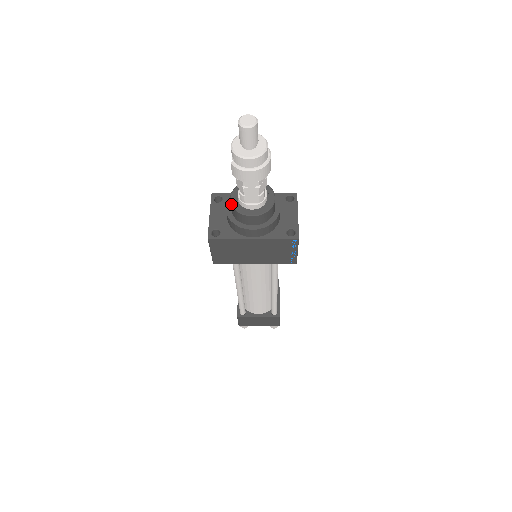
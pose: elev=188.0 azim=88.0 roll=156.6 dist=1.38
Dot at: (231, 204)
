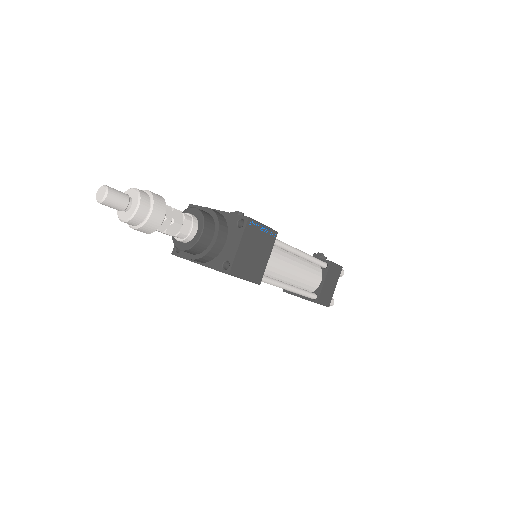
Dot at: occluded
